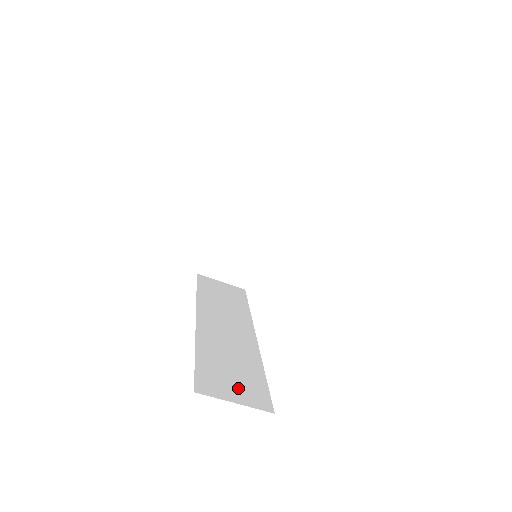
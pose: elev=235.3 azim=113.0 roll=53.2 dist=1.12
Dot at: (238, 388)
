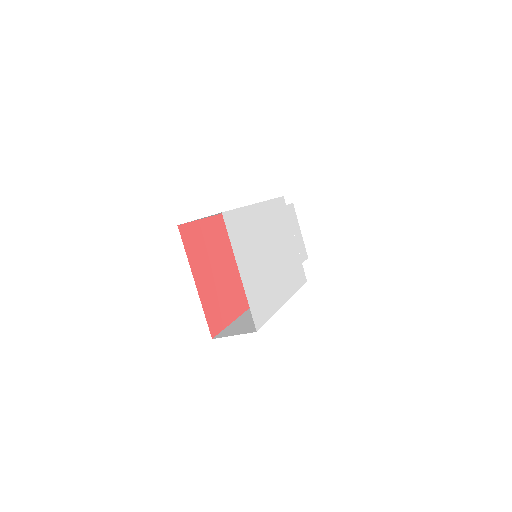
Dot at: (243, 329)
